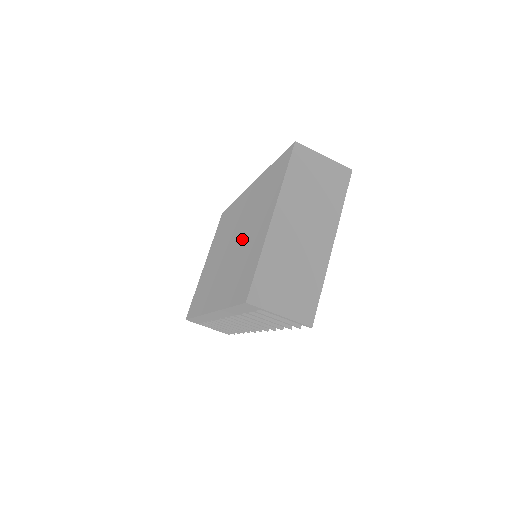
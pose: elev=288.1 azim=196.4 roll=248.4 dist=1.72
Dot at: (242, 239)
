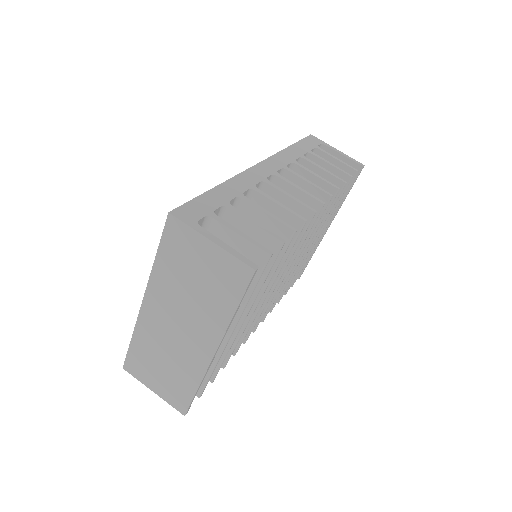
Dot at: occluded
